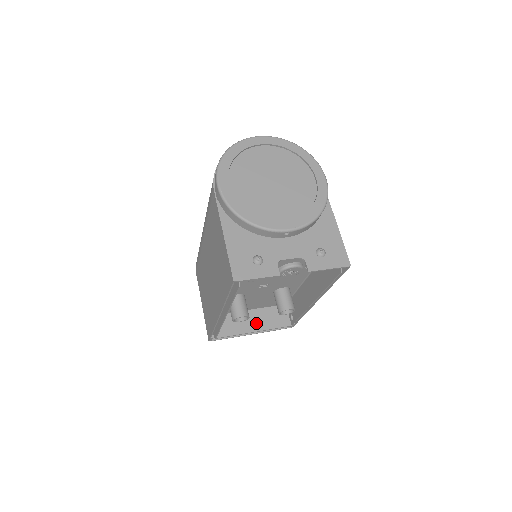
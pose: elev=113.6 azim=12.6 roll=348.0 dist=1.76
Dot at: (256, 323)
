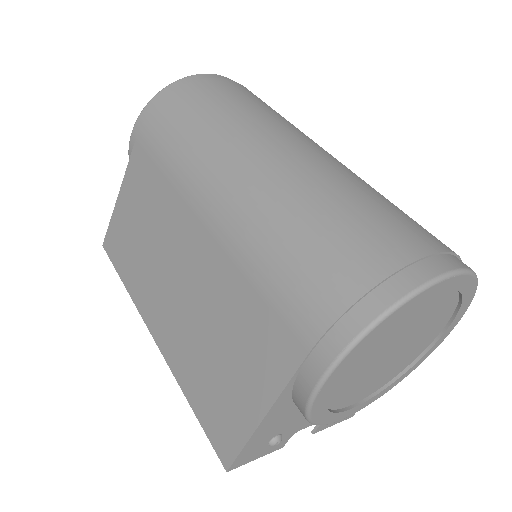
Dot at: occluded
